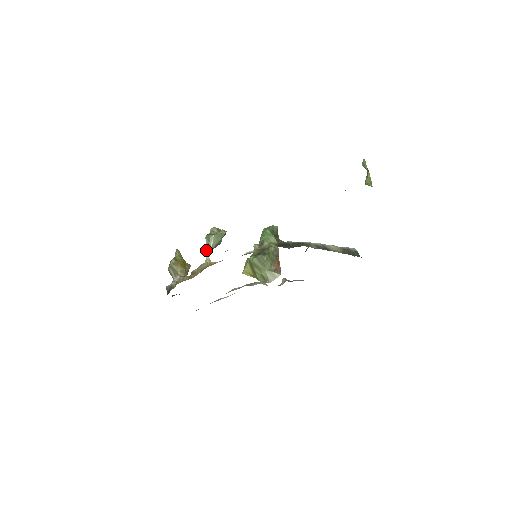
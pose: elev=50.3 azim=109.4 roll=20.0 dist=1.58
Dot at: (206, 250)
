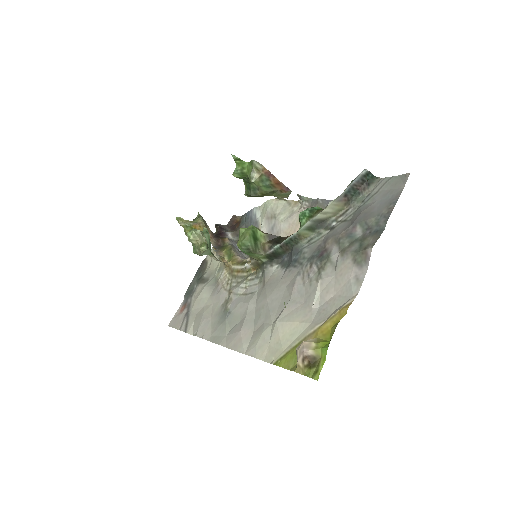
Dot at: occluded
